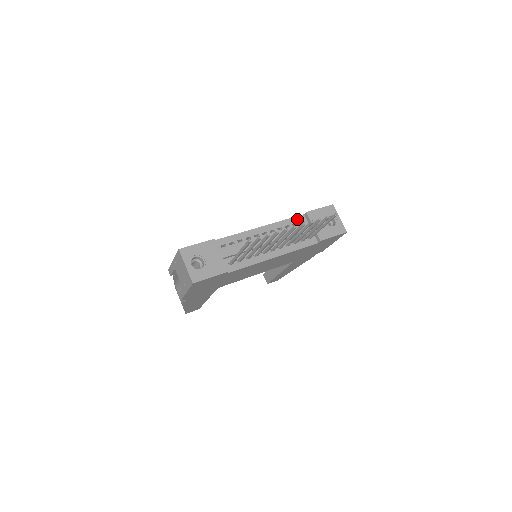
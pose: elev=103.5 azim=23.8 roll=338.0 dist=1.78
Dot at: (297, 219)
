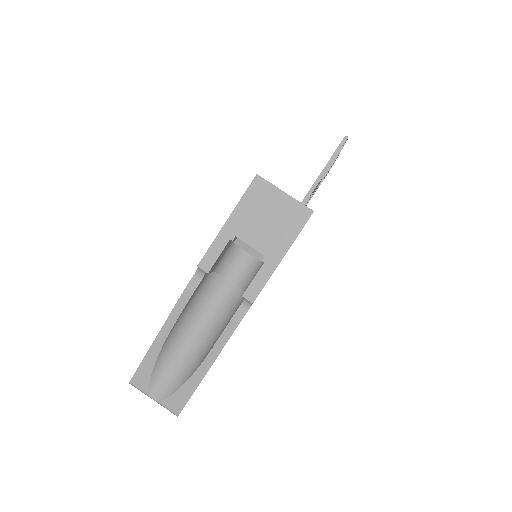
Dot at: occluded
